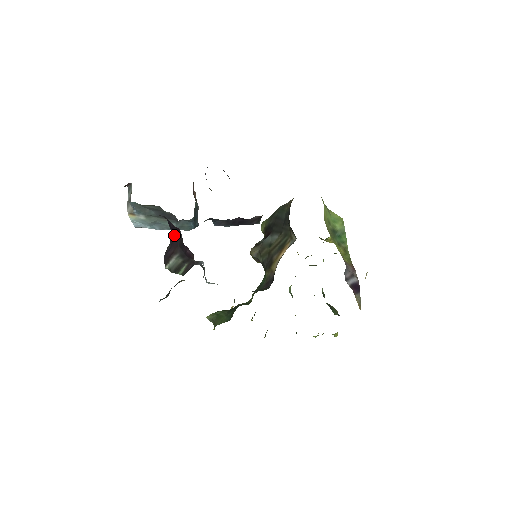
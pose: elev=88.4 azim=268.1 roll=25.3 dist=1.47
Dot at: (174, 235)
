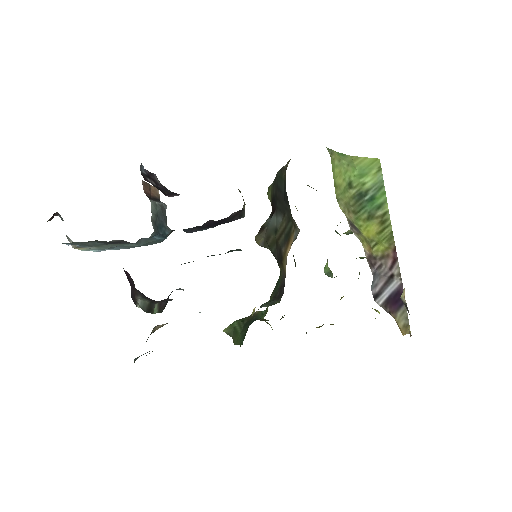
Dot at: occluded
